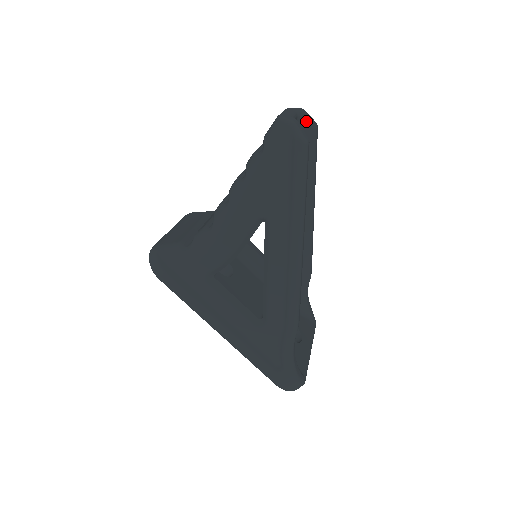
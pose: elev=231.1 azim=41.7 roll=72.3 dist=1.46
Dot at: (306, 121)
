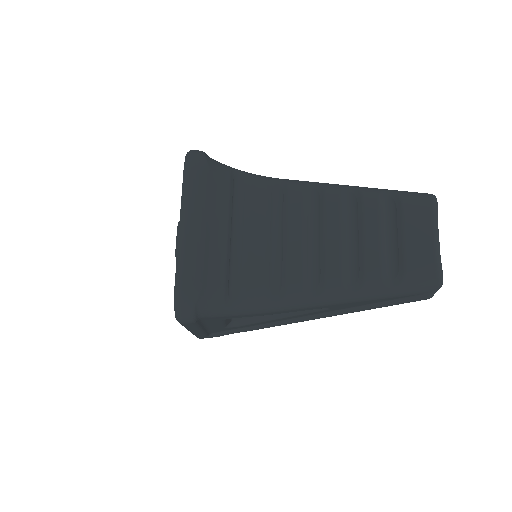
Dot at: occluded
